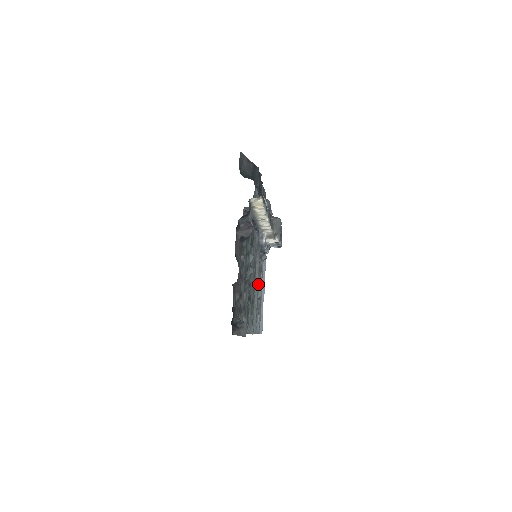
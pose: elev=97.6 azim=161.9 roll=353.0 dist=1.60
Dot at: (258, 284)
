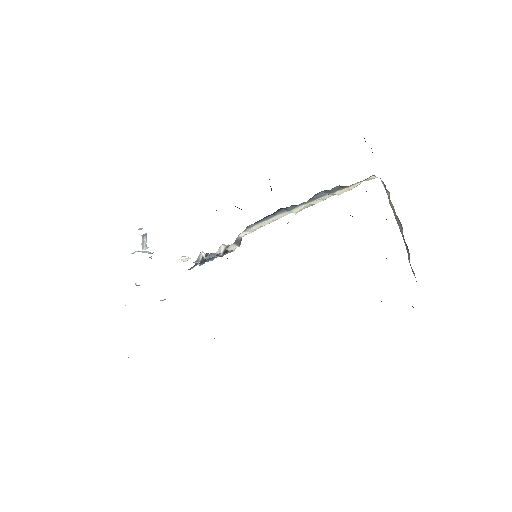
Dot at: occluded
